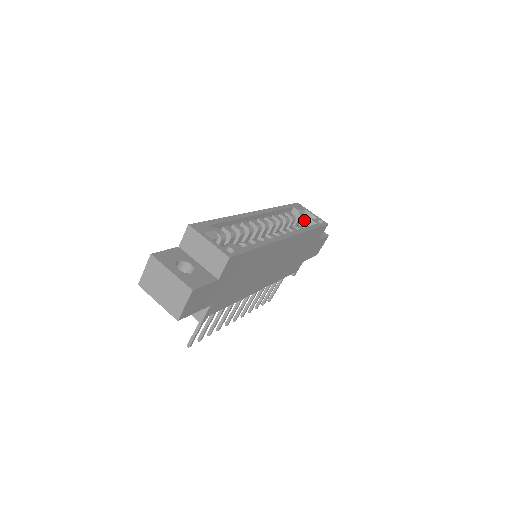
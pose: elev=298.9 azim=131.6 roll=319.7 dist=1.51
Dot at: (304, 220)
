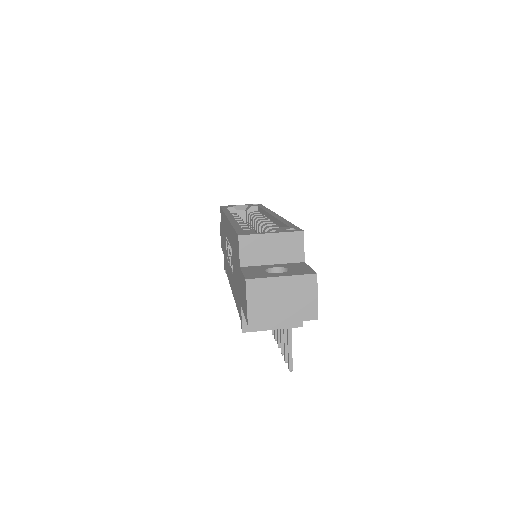
Dot at: (240, 214)
